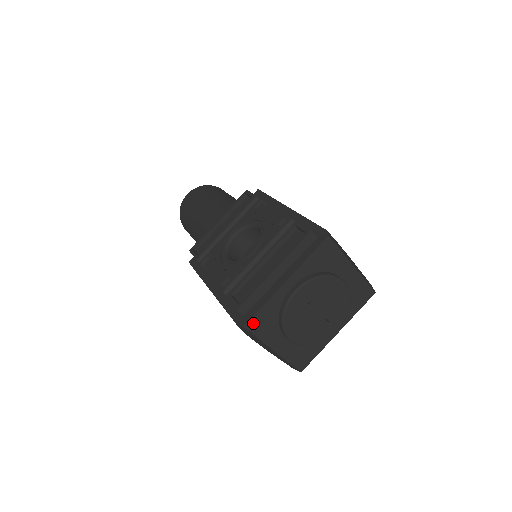
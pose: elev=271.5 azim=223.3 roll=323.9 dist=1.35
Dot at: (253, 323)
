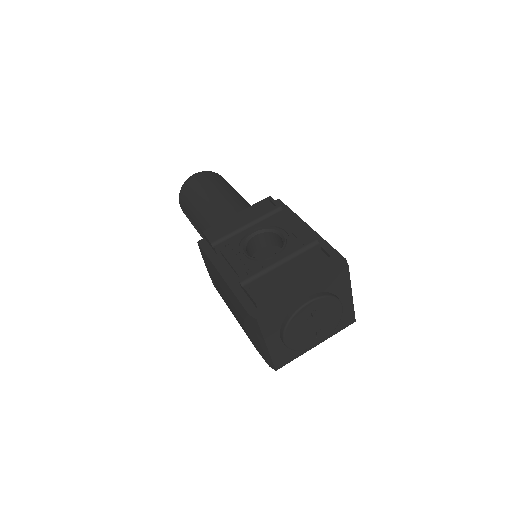
Dot at: (264, 319)
